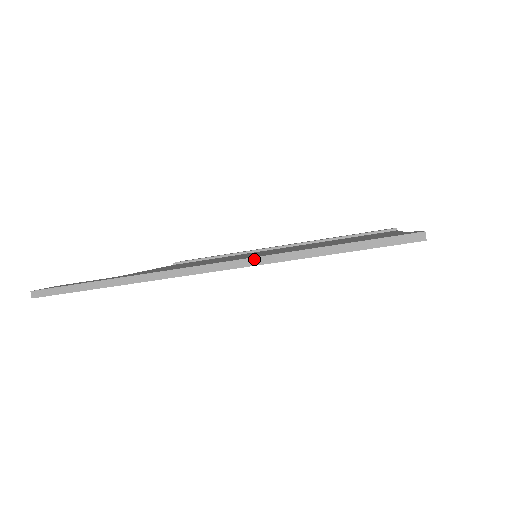
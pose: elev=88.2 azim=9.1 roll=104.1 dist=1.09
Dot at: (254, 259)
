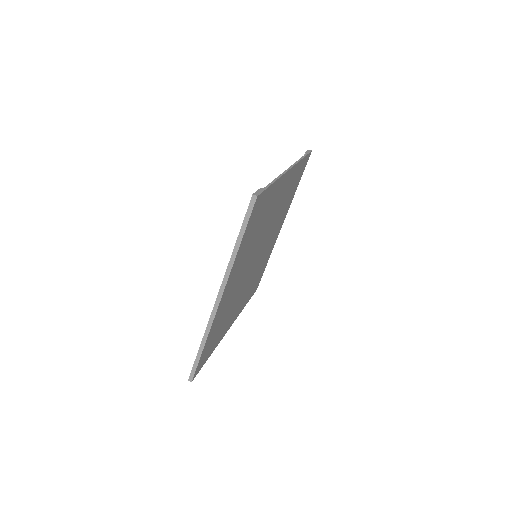
Dot at: (225, 276)
